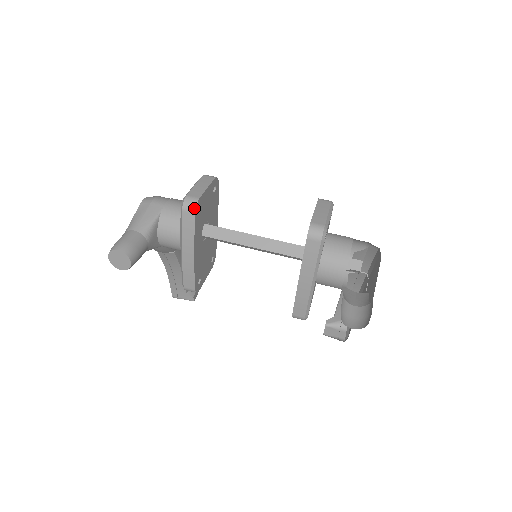
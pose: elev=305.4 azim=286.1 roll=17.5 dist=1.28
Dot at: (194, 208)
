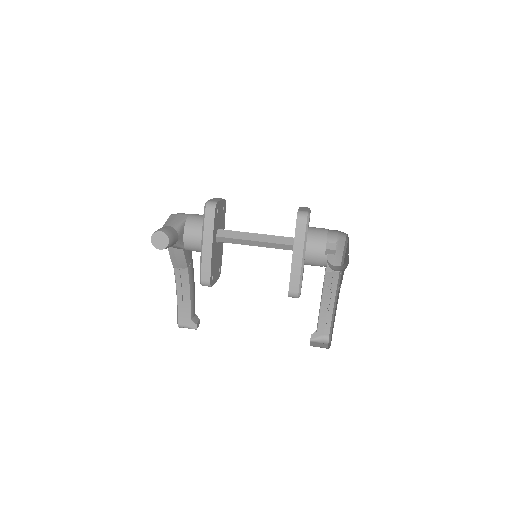
Dot at: (214, 207)
